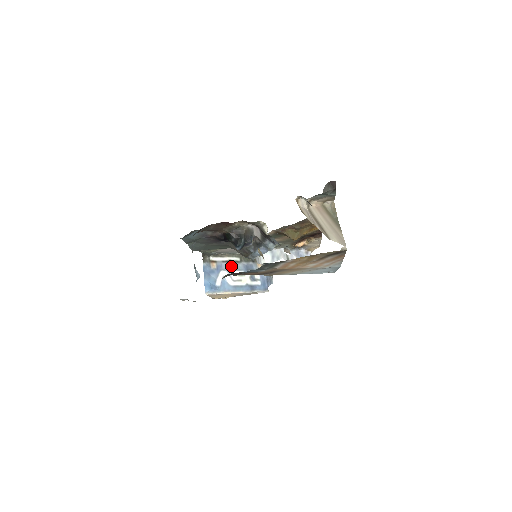
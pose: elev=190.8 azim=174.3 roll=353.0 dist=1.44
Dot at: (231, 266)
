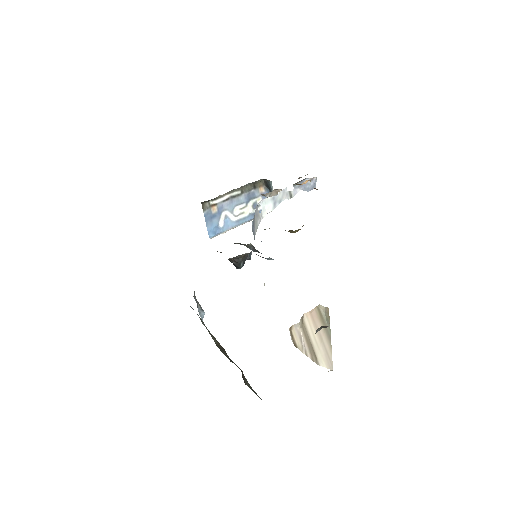
Dot at: (232, 203)
